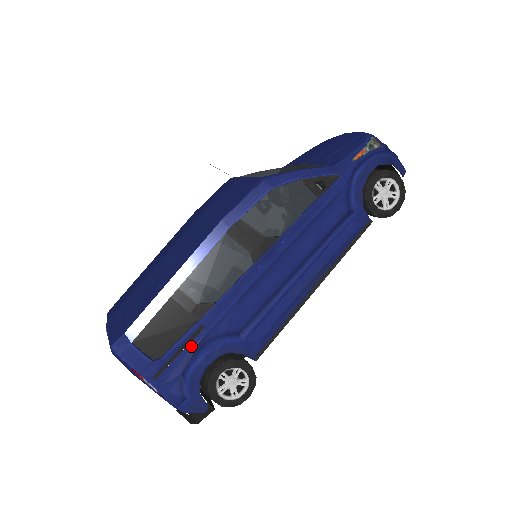
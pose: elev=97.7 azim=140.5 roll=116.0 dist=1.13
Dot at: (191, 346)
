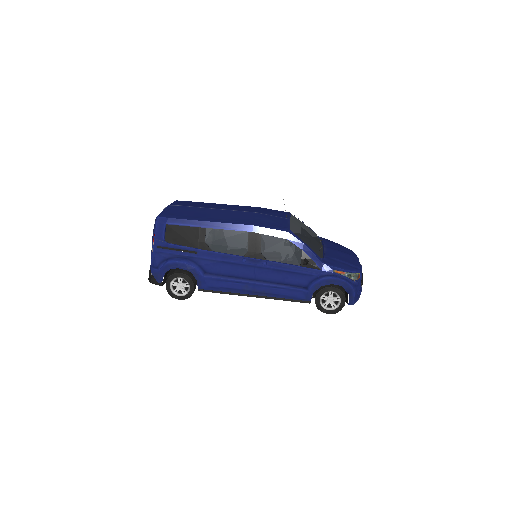
Dot at: (183, 253)
